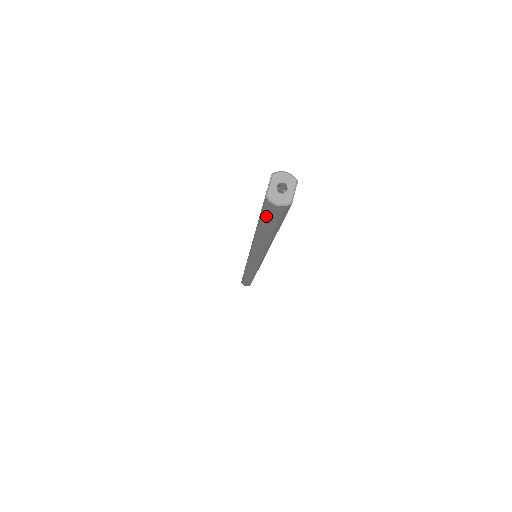
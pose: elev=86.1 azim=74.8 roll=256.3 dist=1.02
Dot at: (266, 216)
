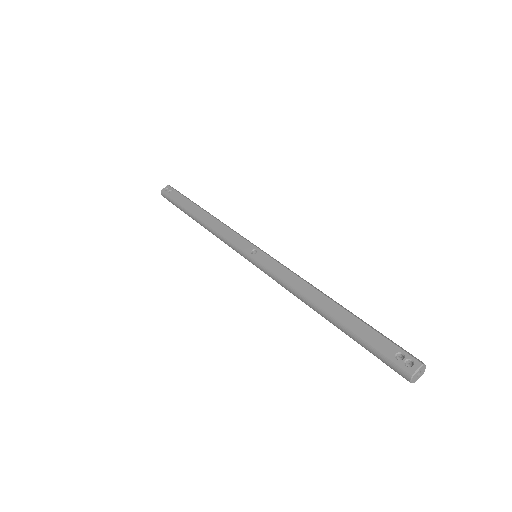
Dot at: (382, 358)
